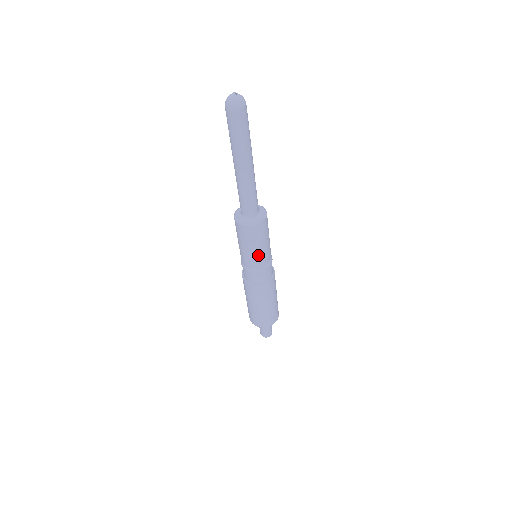
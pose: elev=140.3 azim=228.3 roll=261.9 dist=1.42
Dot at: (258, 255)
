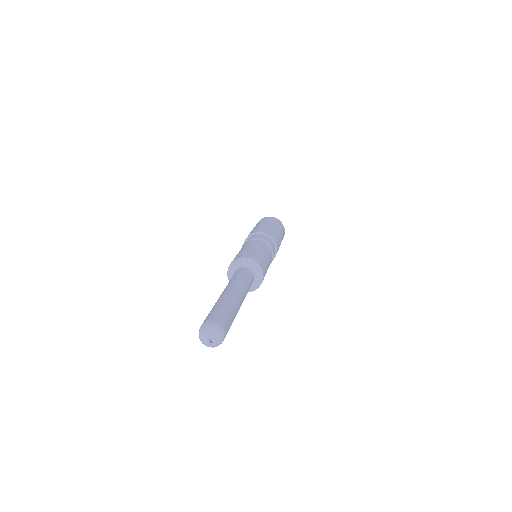
Dot at: occluded
